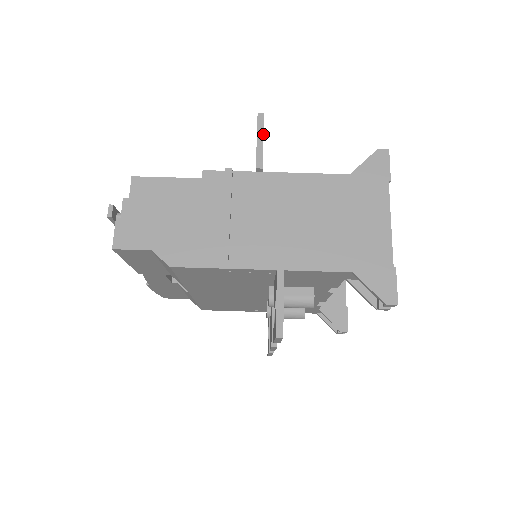
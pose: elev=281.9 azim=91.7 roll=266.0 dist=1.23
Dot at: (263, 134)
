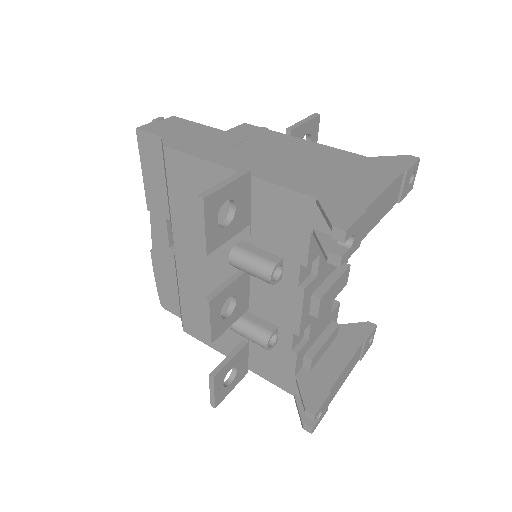
Dot at: (309, 120)
